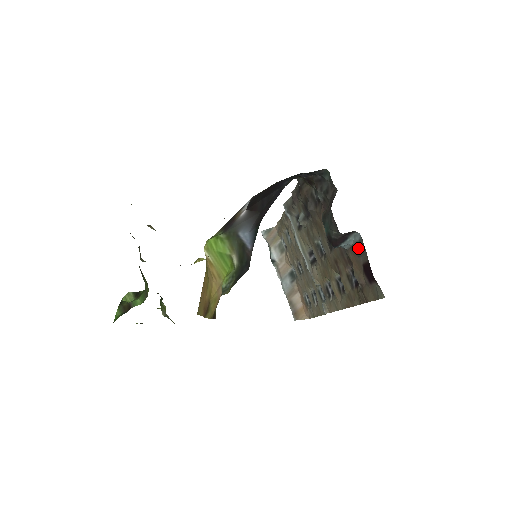
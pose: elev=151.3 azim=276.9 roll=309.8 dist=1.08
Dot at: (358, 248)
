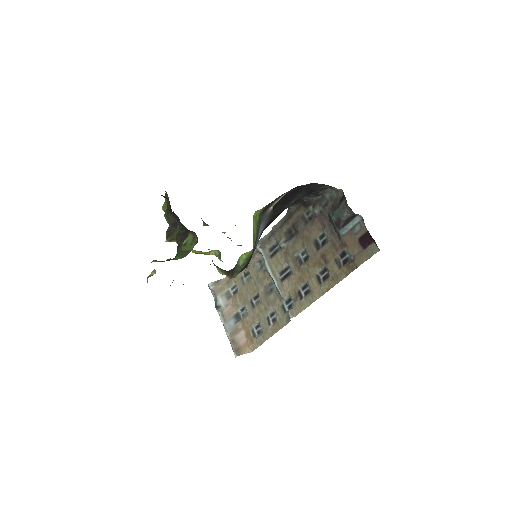
Dot at: (356, 228)
